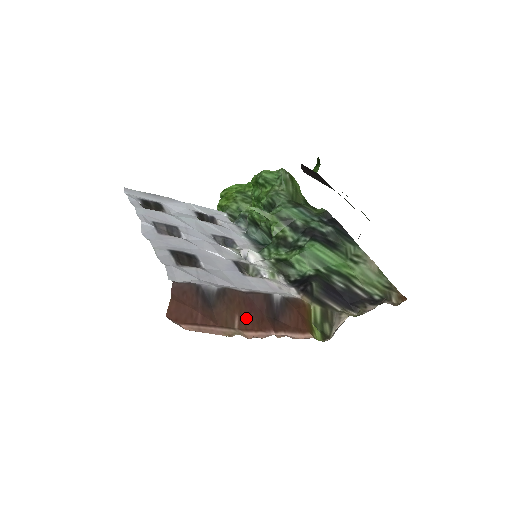
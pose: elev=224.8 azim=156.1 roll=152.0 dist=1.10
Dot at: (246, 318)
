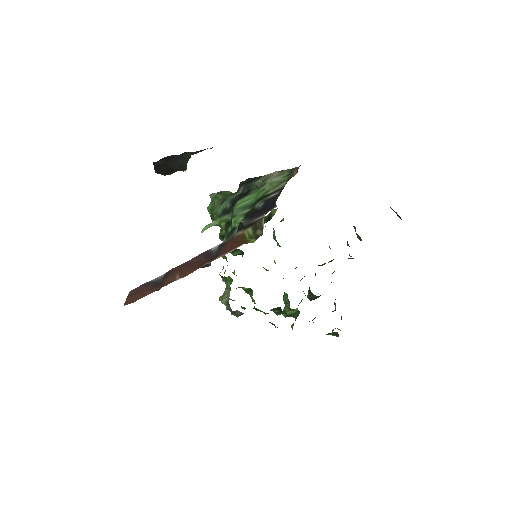
Dot at: (185, 271)
